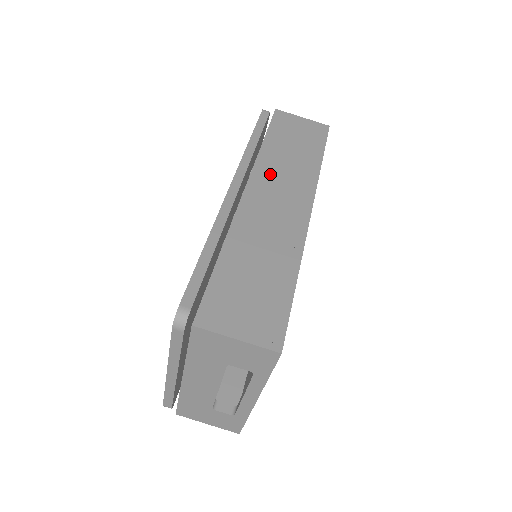
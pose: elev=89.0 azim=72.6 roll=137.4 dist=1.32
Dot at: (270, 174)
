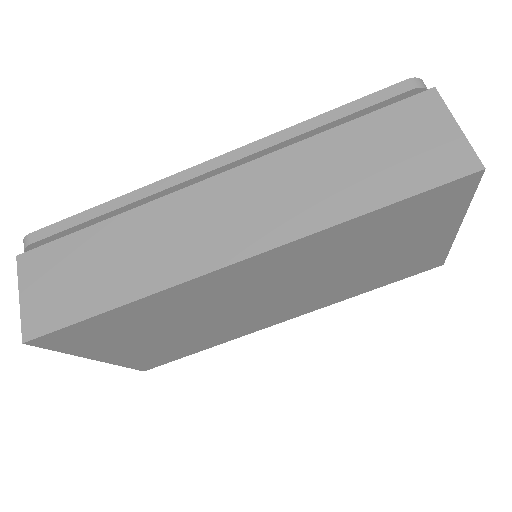
Dot at: (269, 179)
